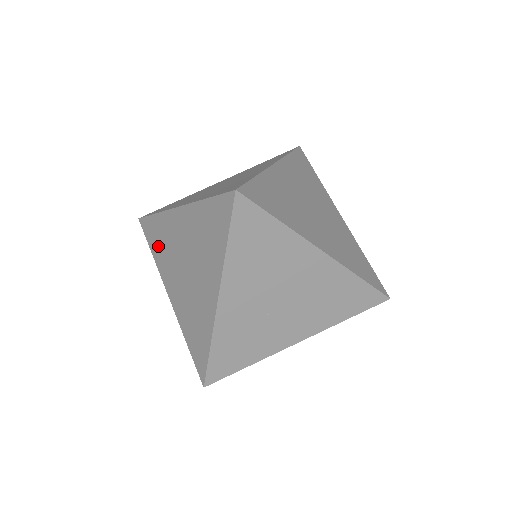
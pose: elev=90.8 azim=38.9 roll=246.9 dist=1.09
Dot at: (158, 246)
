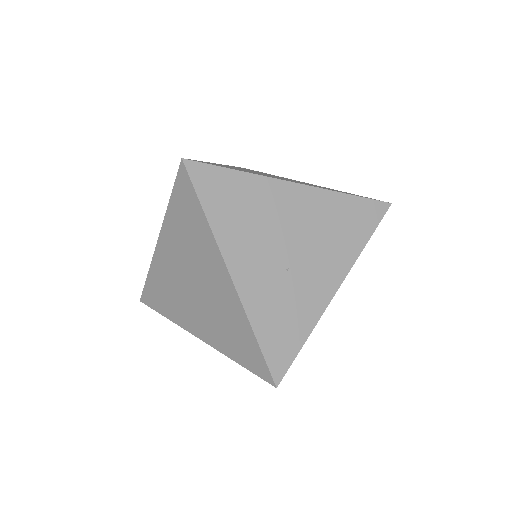
Dot at: (165, 301)
